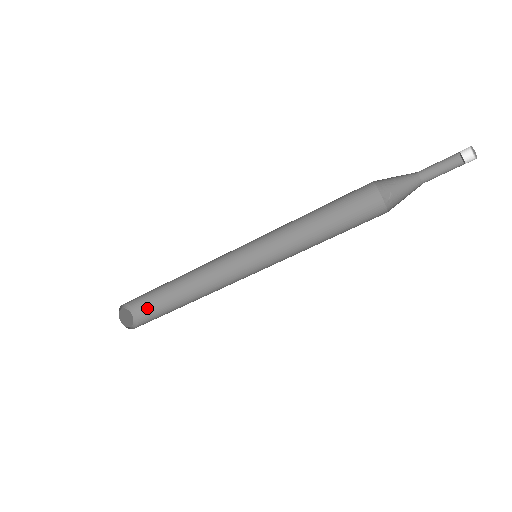
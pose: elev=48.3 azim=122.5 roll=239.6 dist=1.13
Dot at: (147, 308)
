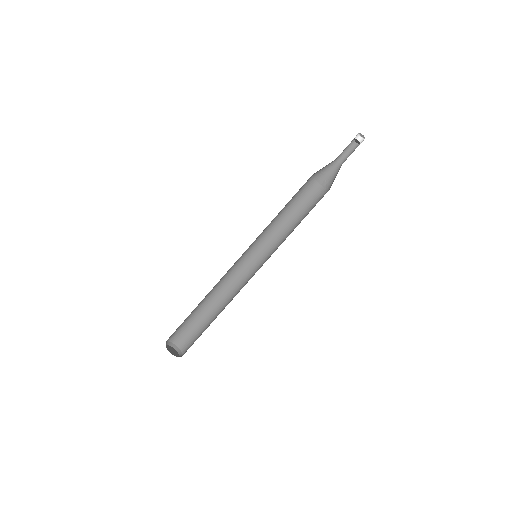
Dot at: (185, 339)
